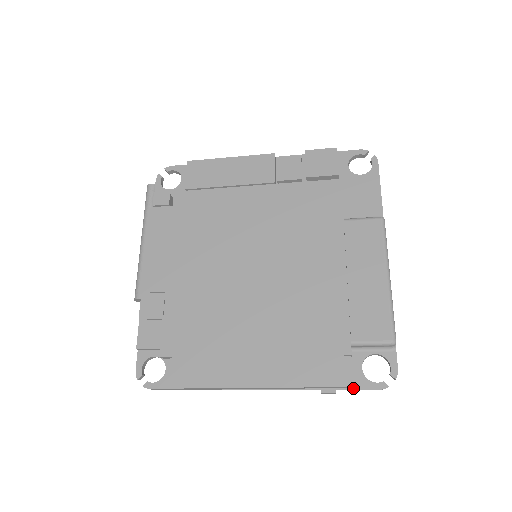
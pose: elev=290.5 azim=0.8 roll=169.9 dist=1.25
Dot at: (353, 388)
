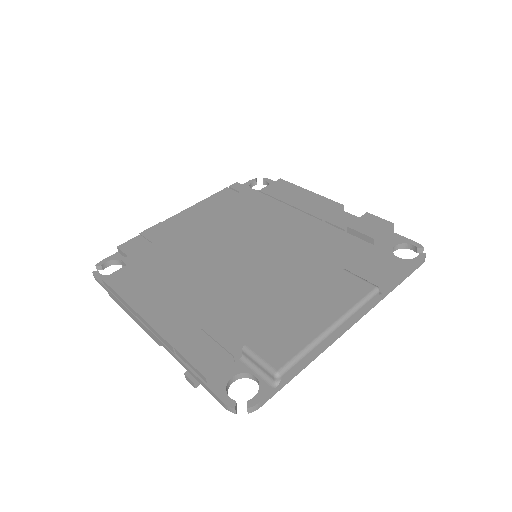
Dot at: (207, 384)
